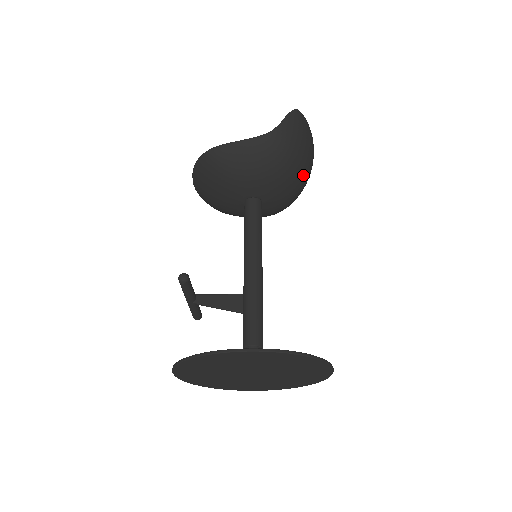
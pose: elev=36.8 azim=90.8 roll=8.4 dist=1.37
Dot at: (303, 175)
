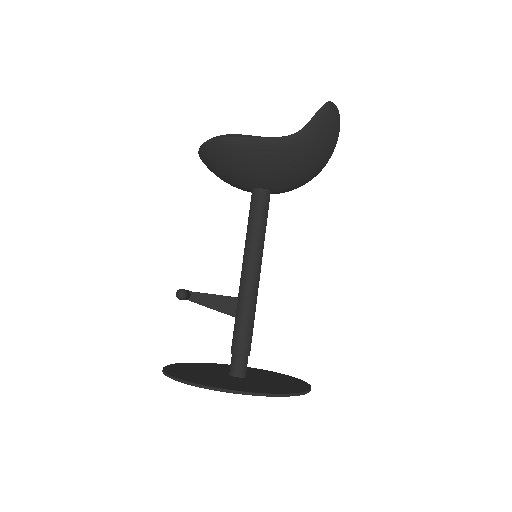
Dot at: (321, 169)
